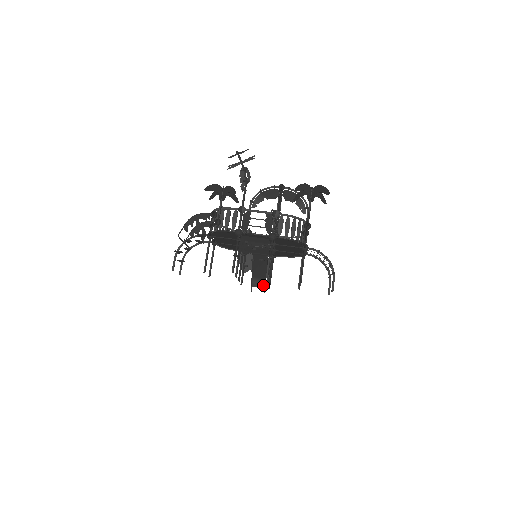
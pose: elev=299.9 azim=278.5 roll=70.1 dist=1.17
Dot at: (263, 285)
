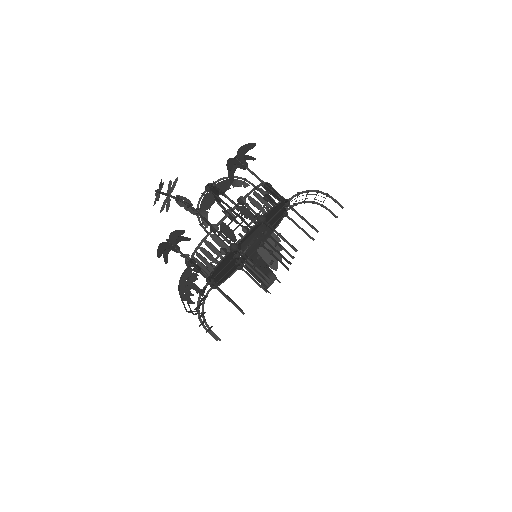
Dot at: (274, 278)
